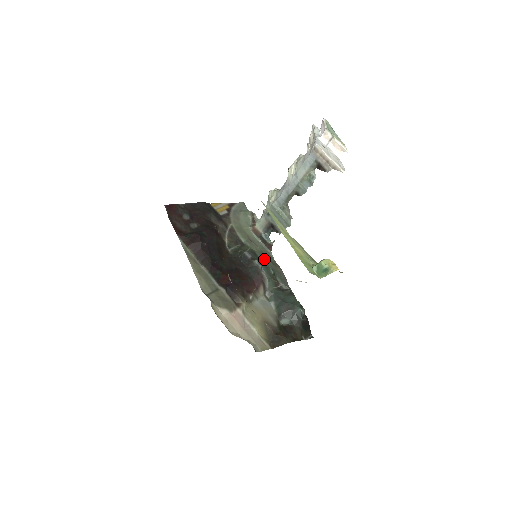
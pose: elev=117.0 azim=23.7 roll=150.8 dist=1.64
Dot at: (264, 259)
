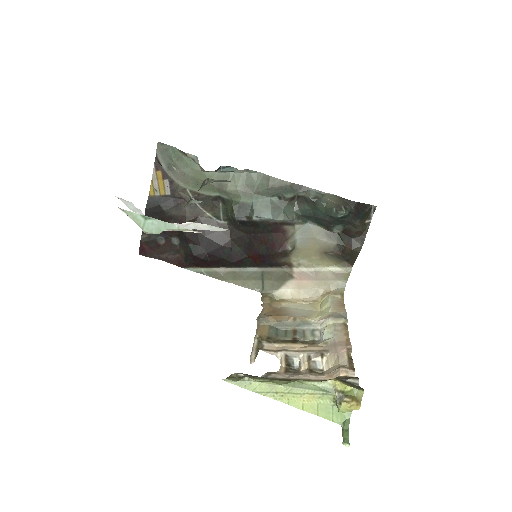
Dot at: (255, 196)
